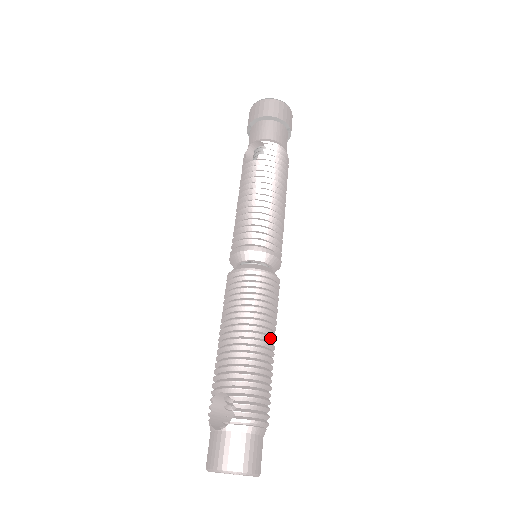
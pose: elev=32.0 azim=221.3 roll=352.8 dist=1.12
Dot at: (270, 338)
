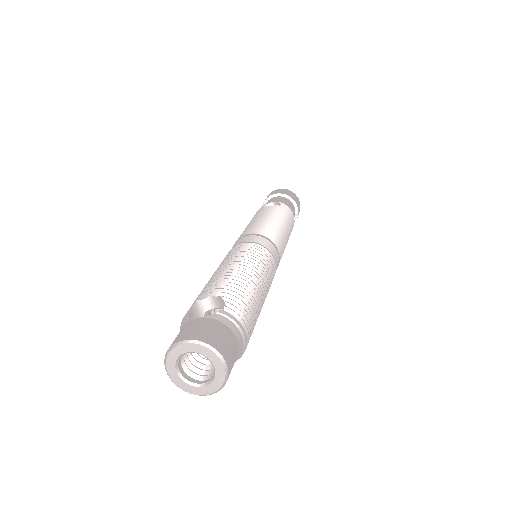
Dot at: (264, 292)
